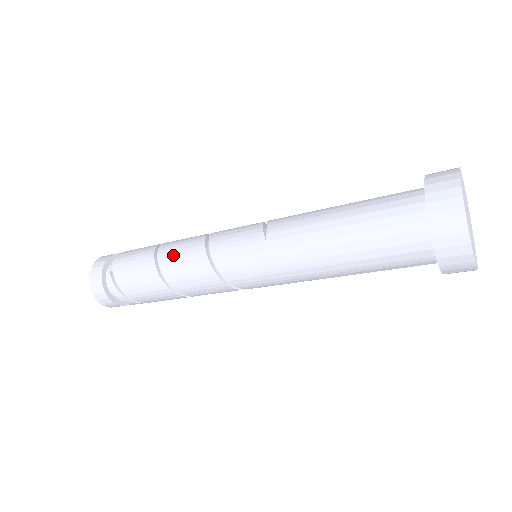
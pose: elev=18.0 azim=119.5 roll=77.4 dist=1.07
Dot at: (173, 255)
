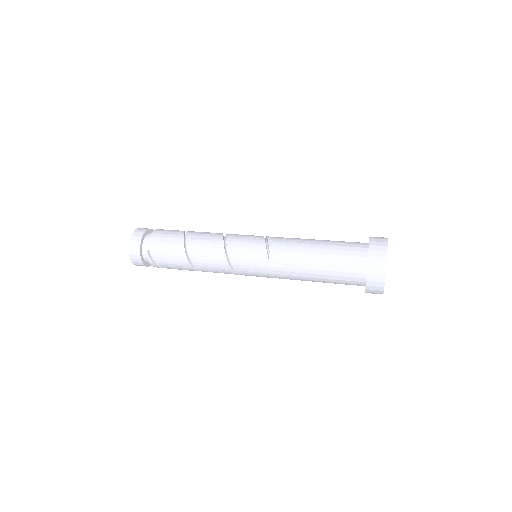
Dot at: (200, 253)
